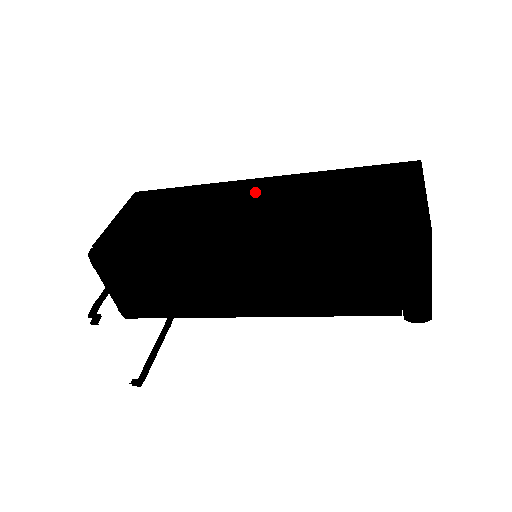
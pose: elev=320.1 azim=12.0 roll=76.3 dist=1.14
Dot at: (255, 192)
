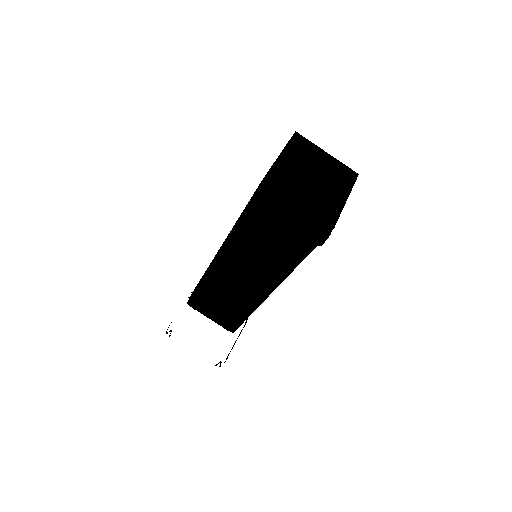
Dot at: occluded
